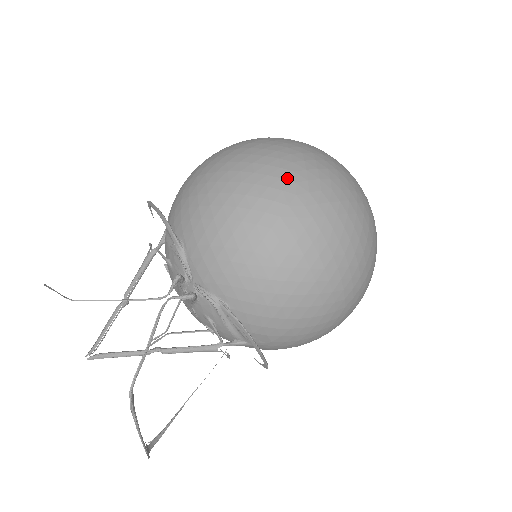
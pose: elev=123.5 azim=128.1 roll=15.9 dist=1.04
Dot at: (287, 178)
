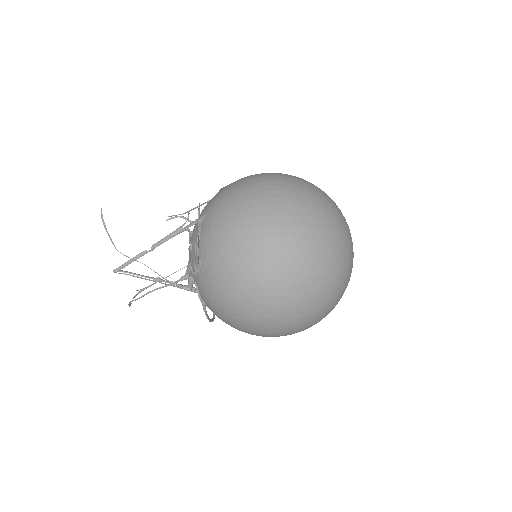
Dot at: (280, 305)
